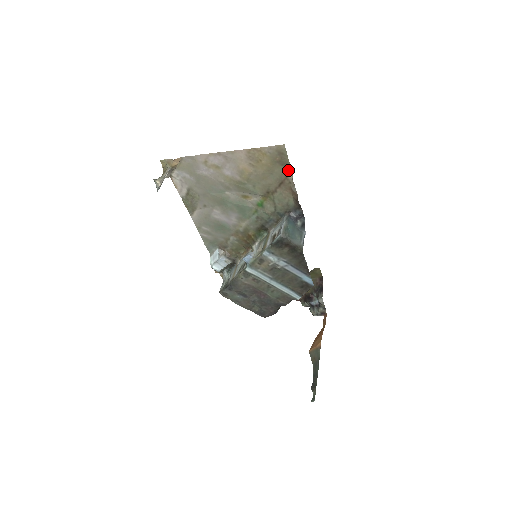
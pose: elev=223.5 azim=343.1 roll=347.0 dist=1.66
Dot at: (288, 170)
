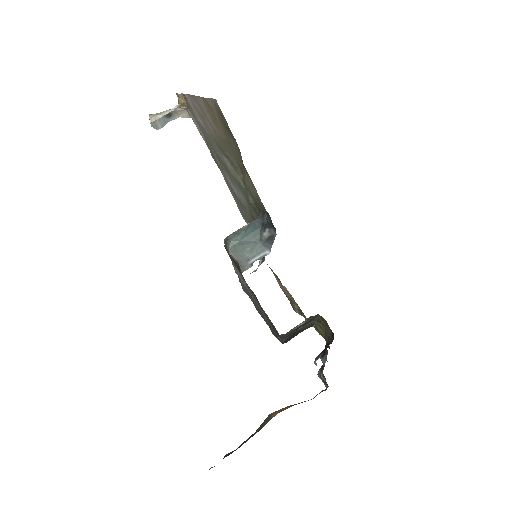
Dot at: (237, 144)
